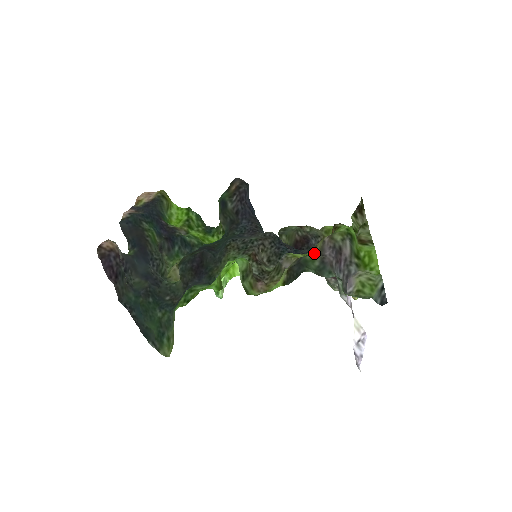
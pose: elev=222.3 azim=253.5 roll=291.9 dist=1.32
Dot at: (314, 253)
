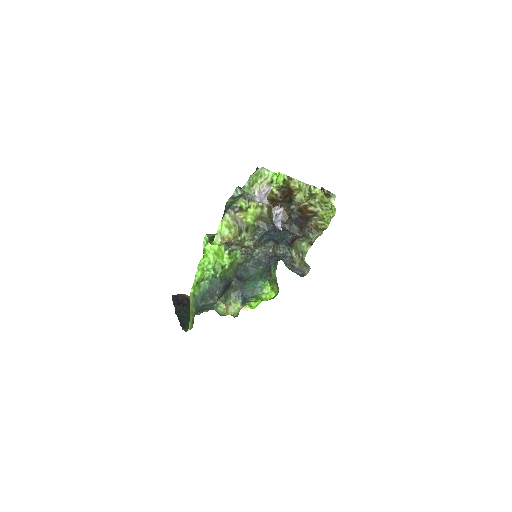
Dot at: (252, 206)
